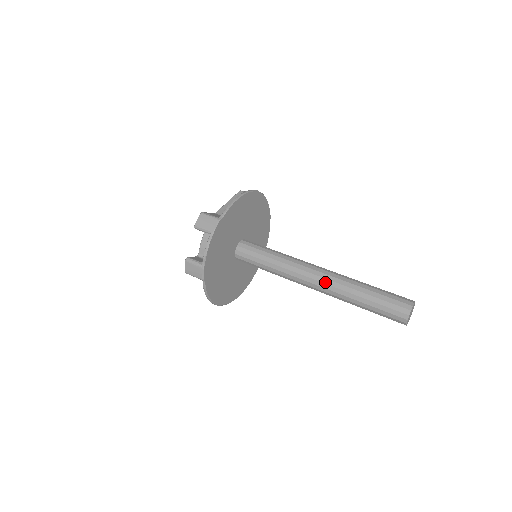
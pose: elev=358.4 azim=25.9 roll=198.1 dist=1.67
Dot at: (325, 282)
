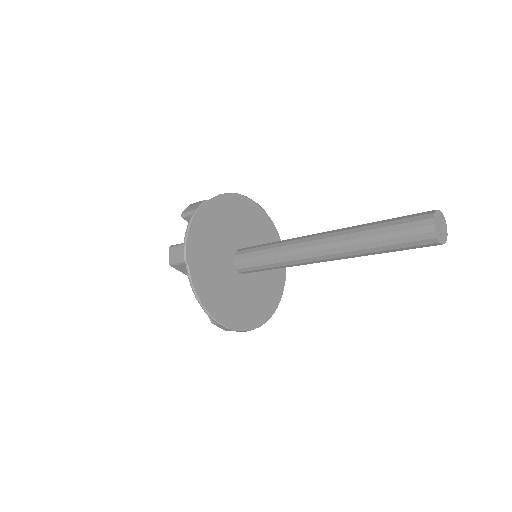
Dot at: (327, 236)
